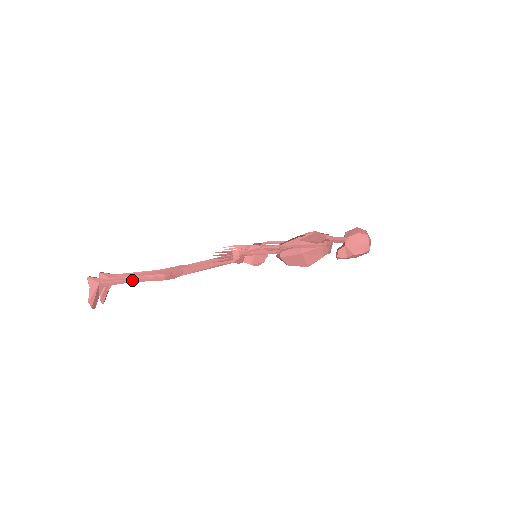
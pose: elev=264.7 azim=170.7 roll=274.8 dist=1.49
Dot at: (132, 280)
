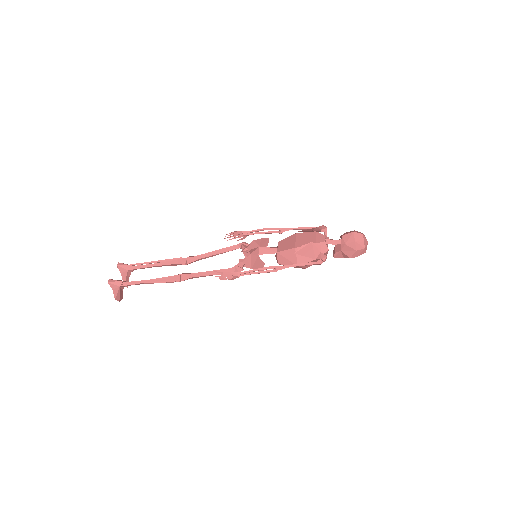
Dot at: (147, 283)
